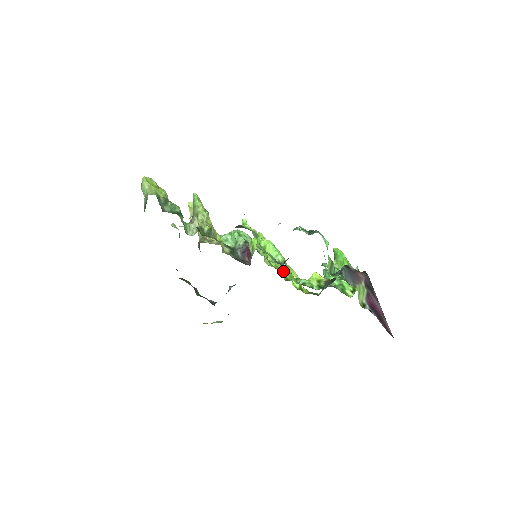
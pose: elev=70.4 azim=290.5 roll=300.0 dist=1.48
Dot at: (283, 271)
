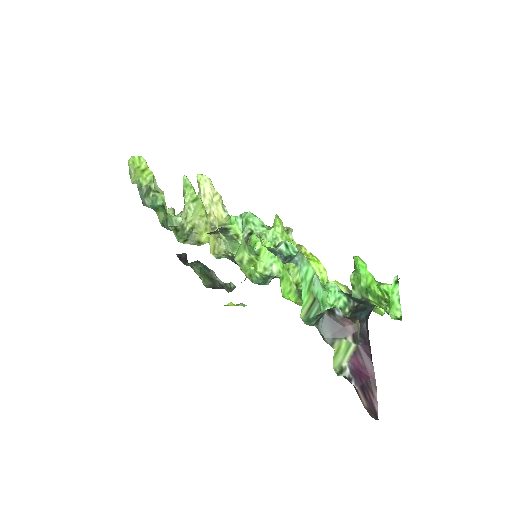
Dot at: (291, 275)
